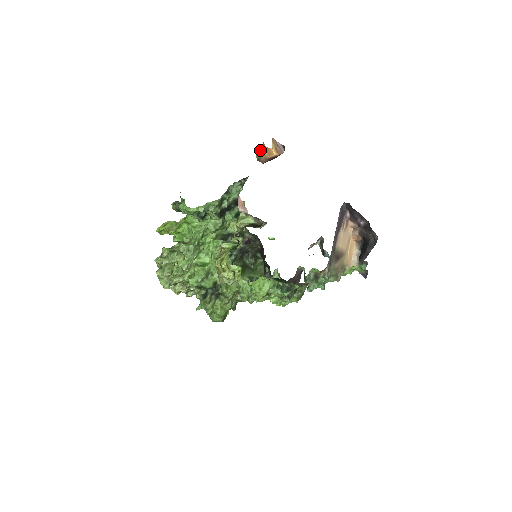
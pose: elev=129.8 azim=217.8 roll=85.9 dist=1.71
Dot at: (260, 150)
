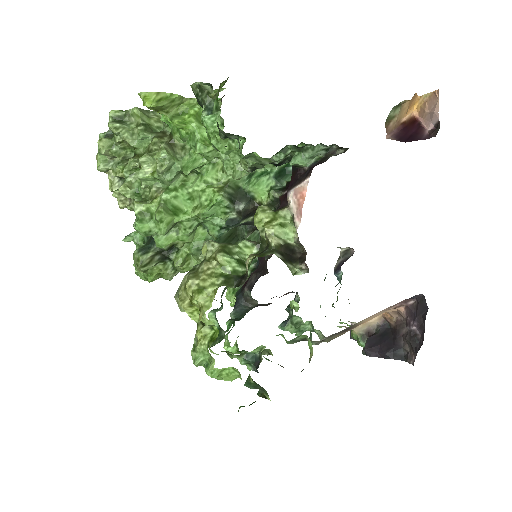
Dot at: (404, 101)
